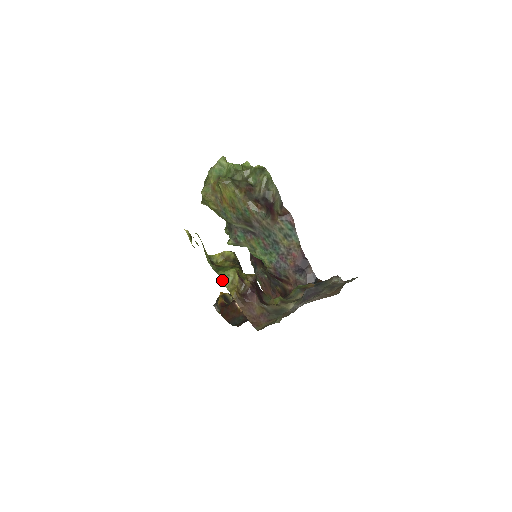
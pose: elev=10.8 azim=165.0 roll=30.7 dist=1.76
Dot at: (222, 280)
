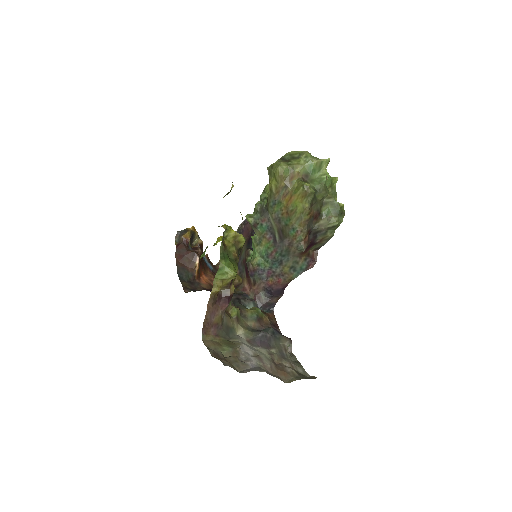
Dot at: (218, 270)
